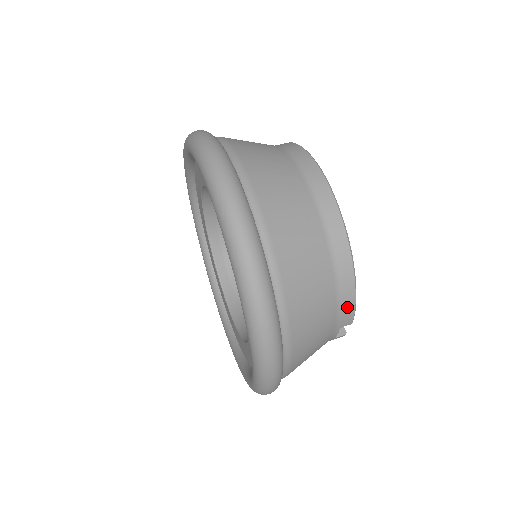
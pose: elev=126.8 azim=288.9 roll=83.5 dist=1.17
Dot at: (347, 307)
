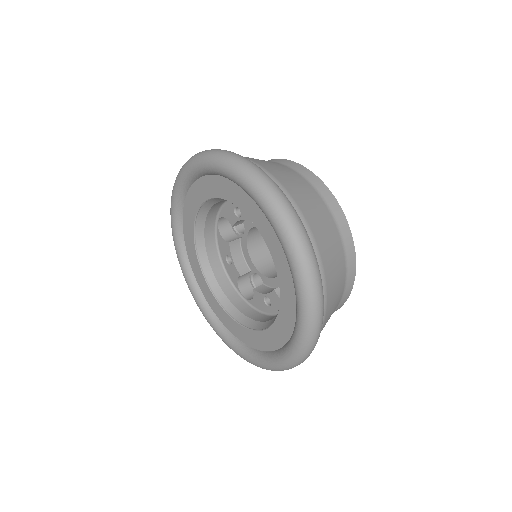
Dot at: occluded
